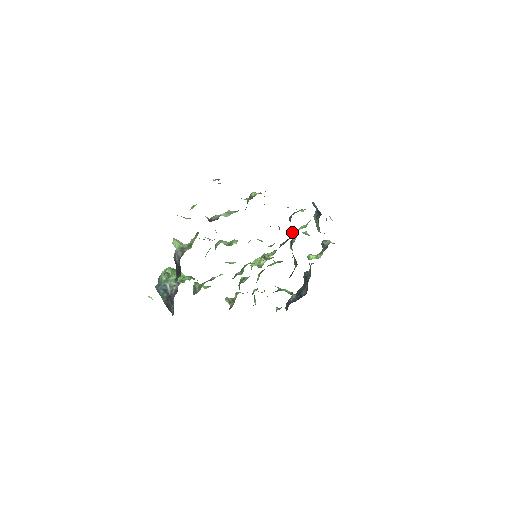
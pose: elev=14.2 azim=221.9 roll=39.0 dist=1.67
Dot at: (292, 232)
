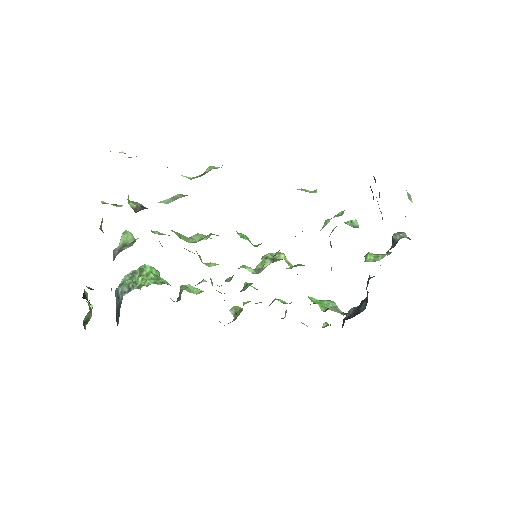
Dot at: occluded
